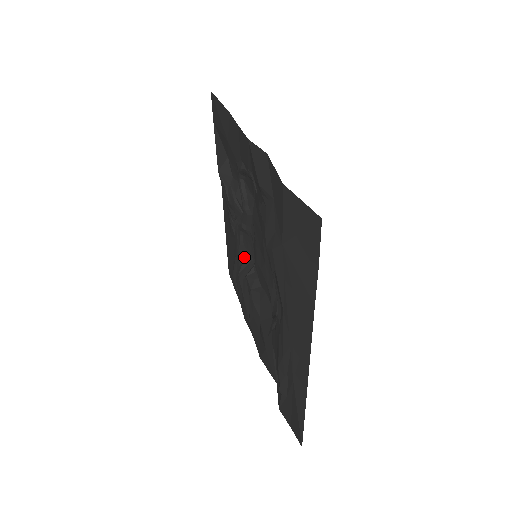
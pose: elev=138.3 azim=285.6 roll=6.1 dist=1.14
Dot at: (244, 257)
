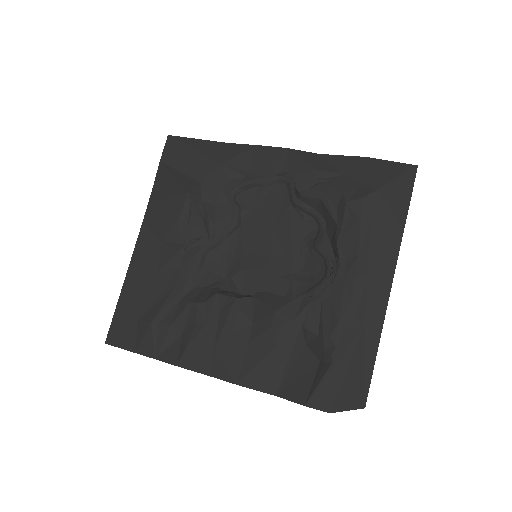
Dot at: (197, 283)
